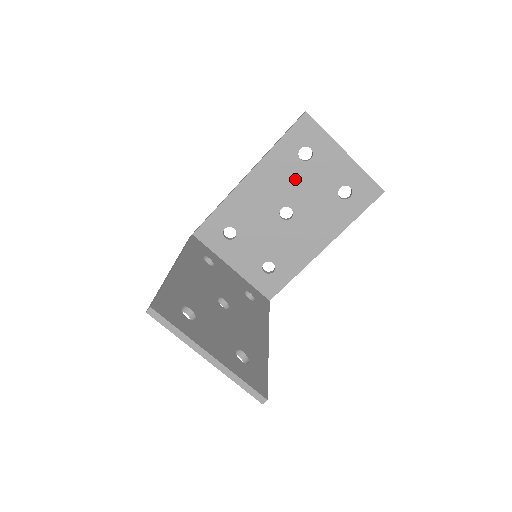
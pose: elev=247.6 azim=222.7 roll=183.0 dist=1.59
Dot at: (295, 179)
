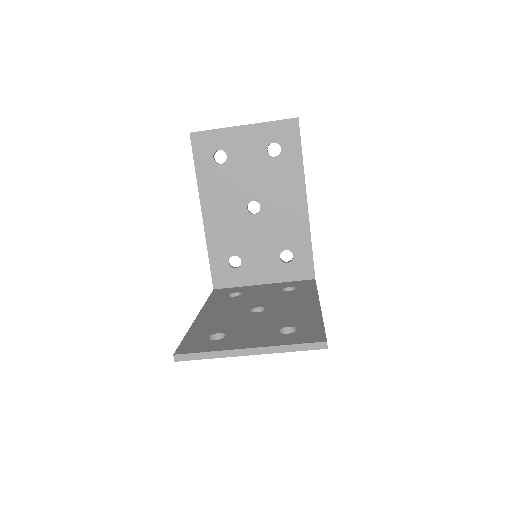
Dot at: (233, 180)
